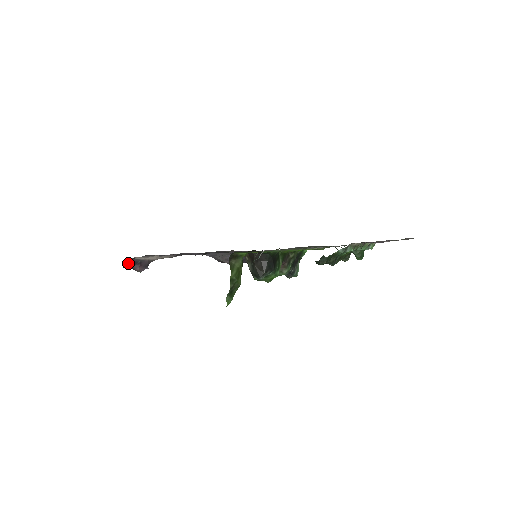
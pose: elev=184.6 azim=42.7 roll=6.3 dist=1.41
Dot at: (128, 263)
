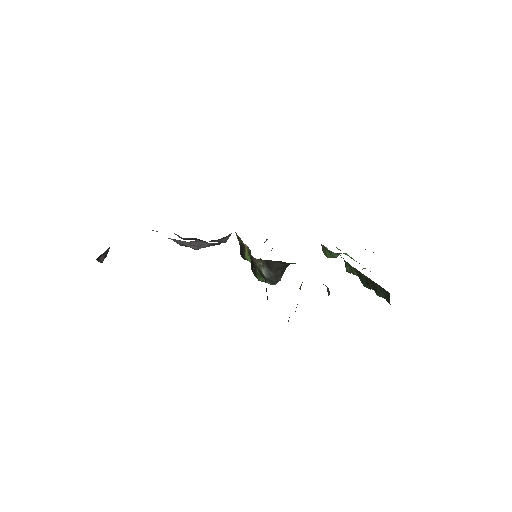
Dot at: occluded
